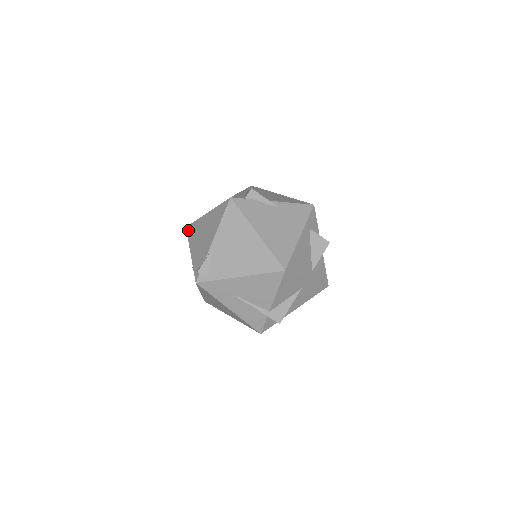
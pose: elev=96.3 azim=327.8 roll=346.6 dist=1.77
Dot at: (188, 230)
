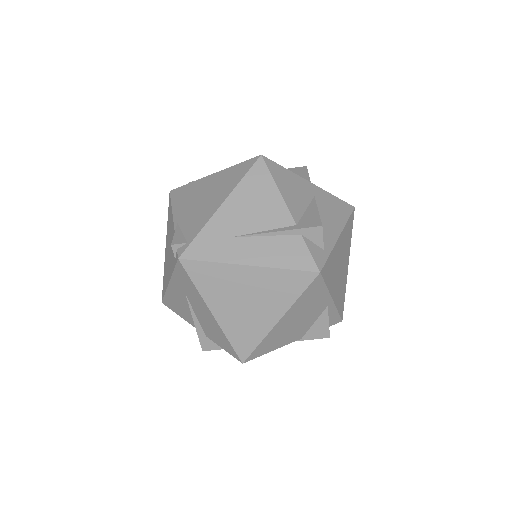
Dot at: (162, 294)
